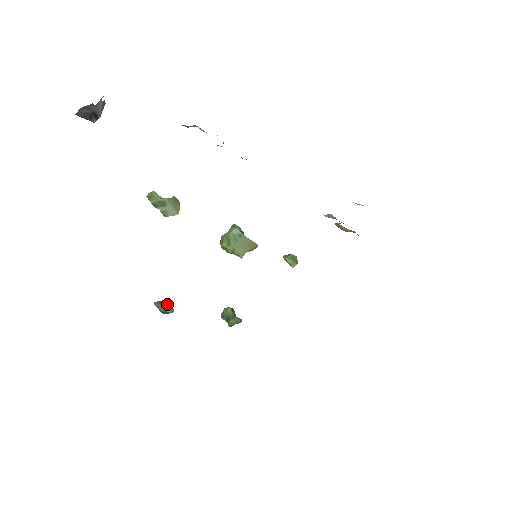
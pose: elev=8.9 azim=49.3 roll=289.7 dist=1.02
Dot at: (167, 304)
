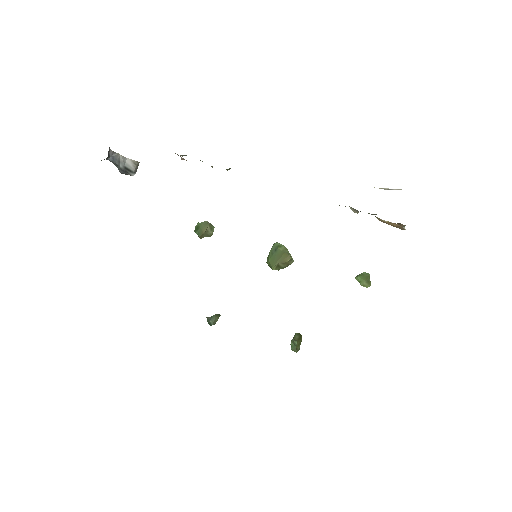
Dot at: (212, 316)
